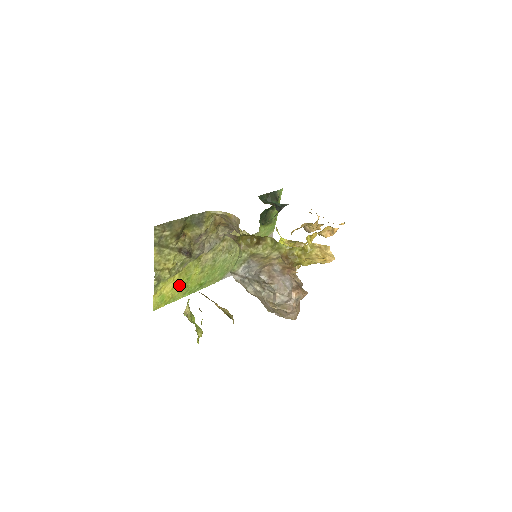
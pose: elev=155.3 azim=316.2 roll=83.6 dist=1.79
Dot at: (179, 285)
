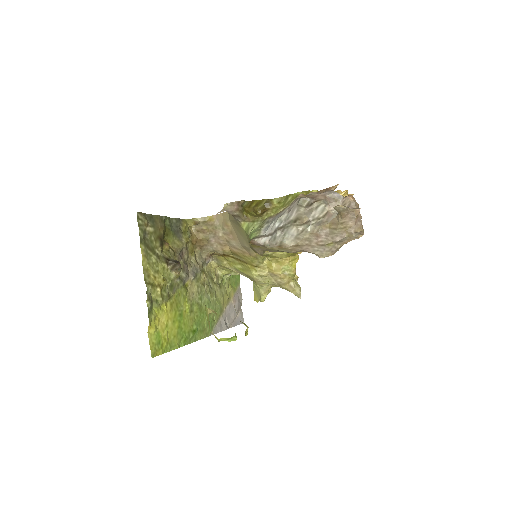
Dot at: (172, 323)
